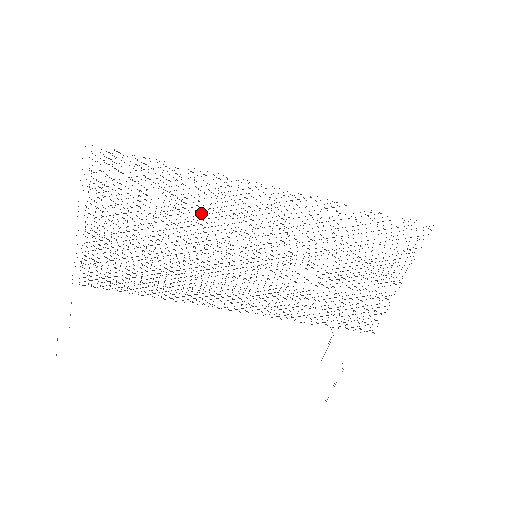
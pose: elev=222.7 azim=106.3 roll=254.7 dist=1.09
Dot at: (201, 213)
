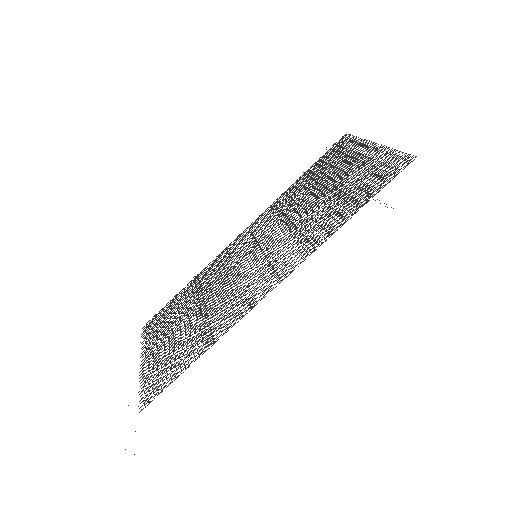
Dot at: (209, 284)
